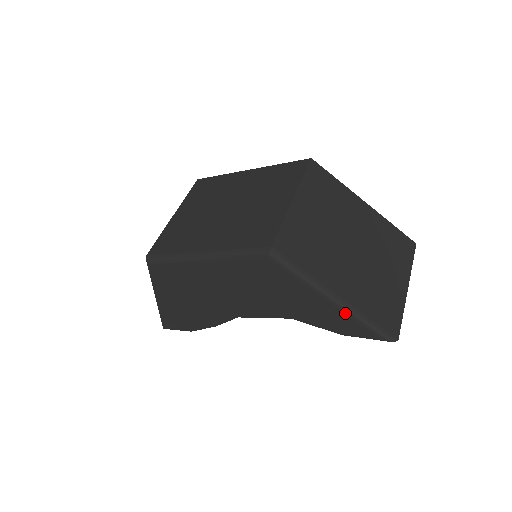
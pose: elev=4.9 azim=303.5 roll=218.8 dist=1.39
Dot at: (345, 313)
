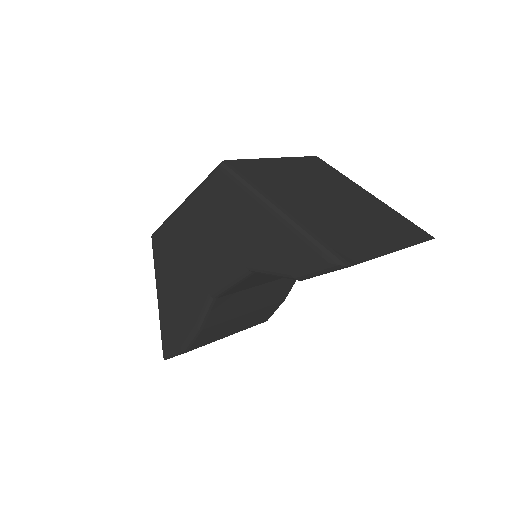
Dot at: (287, 227)
